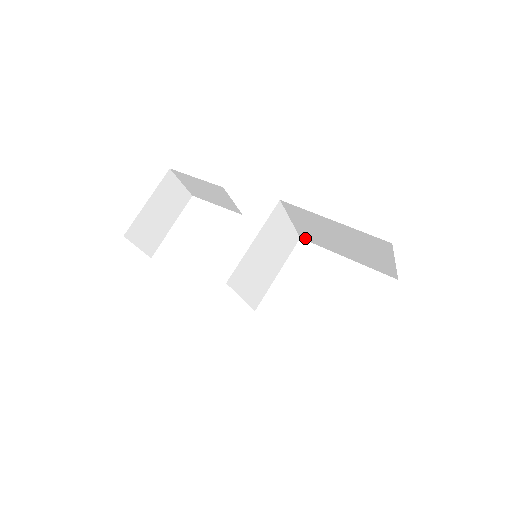
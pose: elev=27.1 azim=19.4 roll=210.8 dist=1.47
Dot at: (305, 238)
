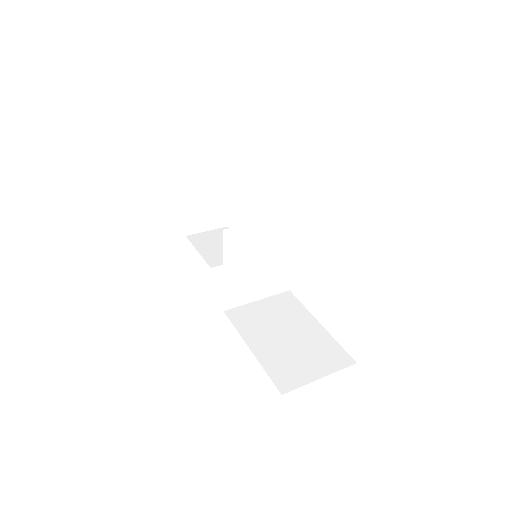
Dot at: occluded
